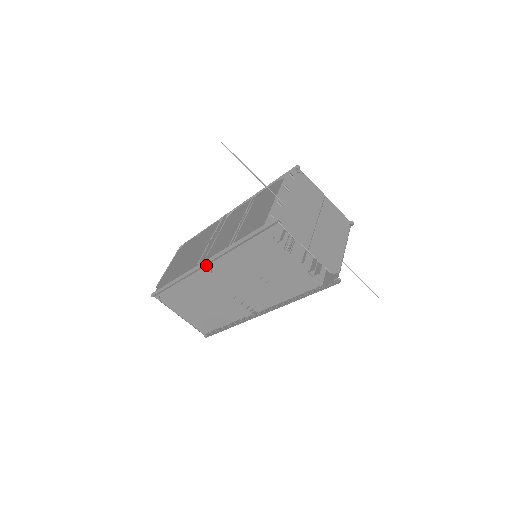
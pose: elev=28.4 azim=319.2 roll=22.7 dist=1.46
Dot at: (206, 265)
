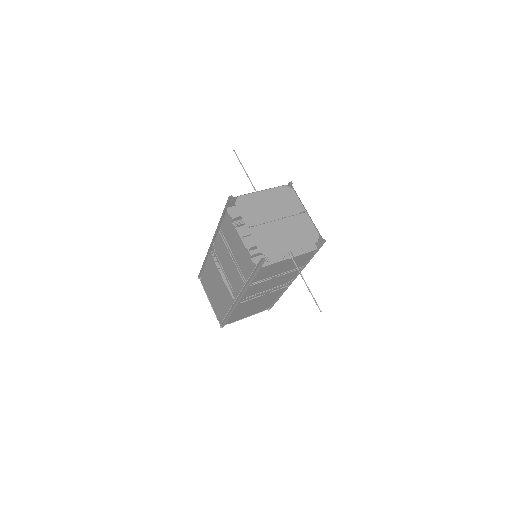
Dot at: (212, 244)
